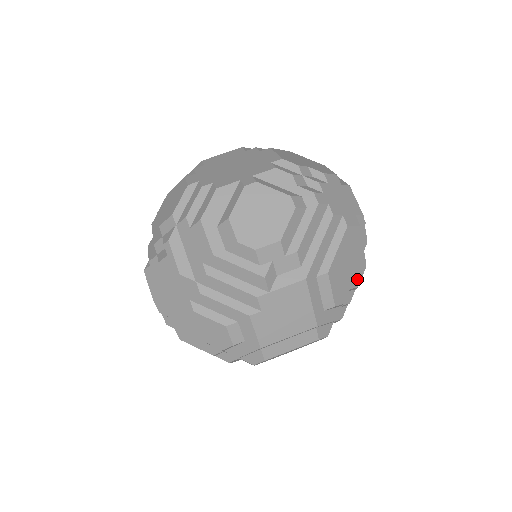
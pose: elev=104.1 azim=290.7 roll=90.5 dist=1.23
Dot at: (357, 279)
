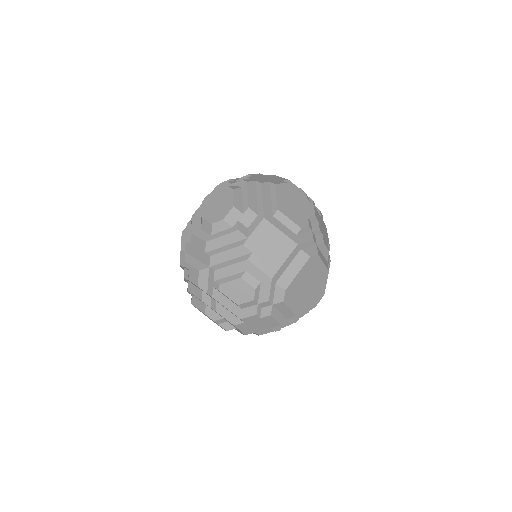
Dot at: (310, 212)
